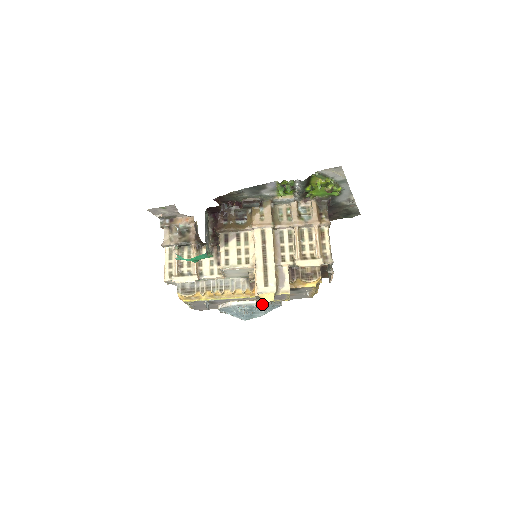
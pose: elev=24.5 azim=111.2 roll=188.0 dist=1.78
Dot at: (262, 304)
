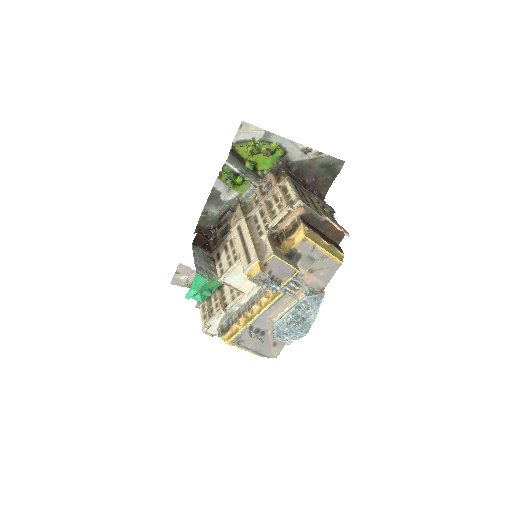
Dot at: (300, 302)
